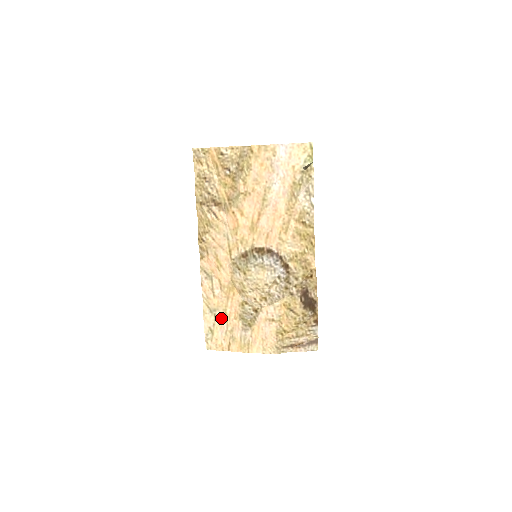
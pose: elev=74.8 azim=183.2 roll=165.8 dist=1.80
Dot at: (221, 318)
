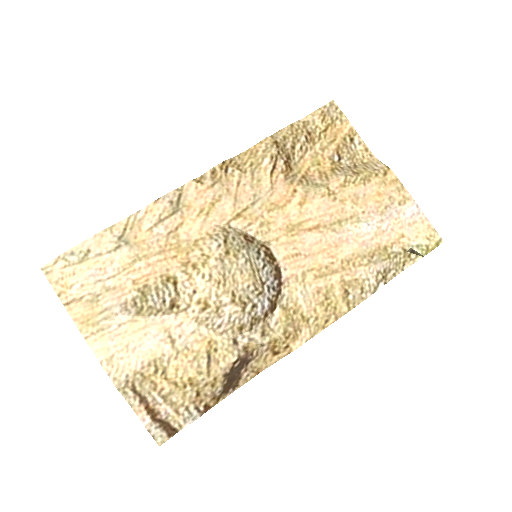
Dot at: (120, 259)
